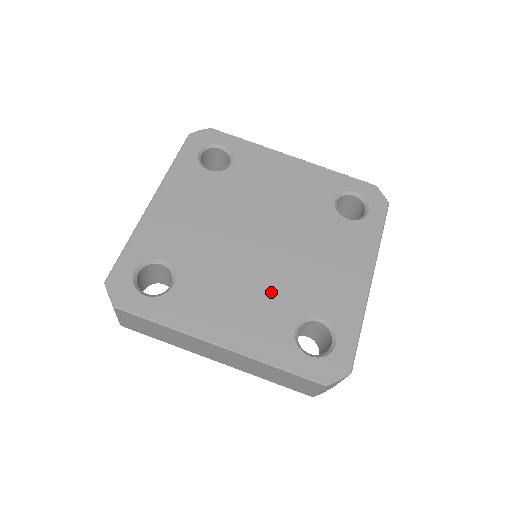
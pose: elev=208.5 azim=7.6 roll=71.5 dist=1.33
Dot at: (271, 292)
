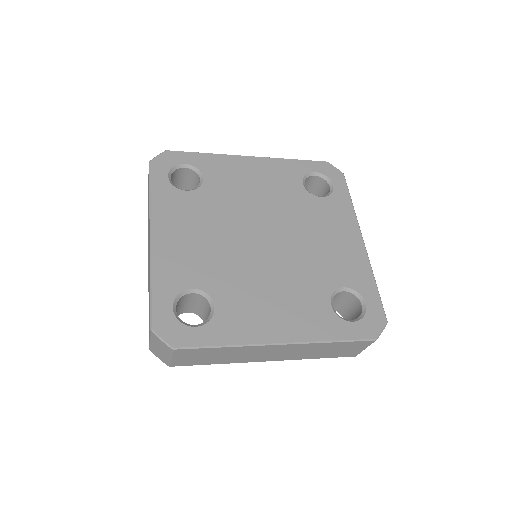
Dot at: (297, 281)
